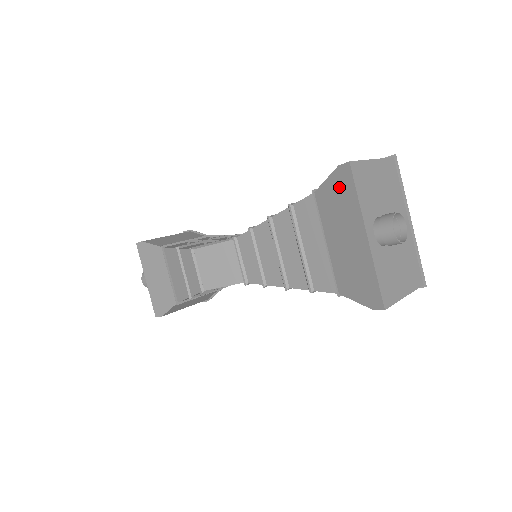
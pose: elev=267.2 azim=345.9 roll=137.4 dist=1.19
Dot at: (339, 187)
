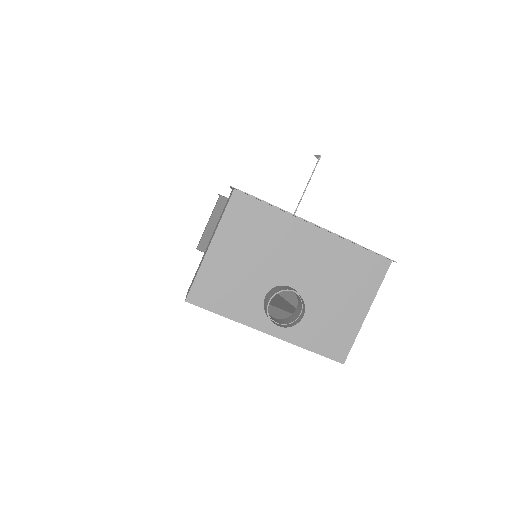
Dot at: occluded
